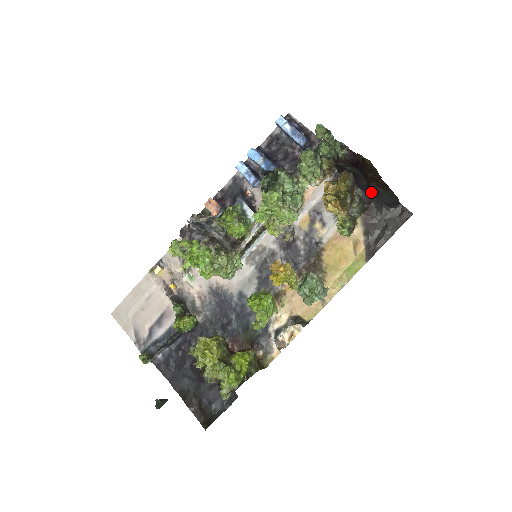
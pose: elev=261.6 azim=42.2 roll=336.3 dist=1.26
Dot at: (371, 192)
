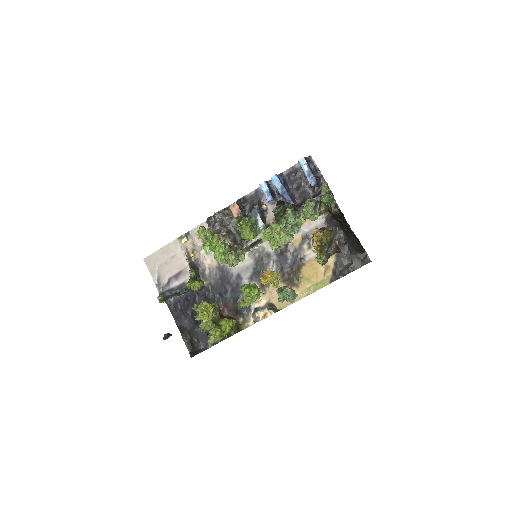
Dot at: (349, 237)
